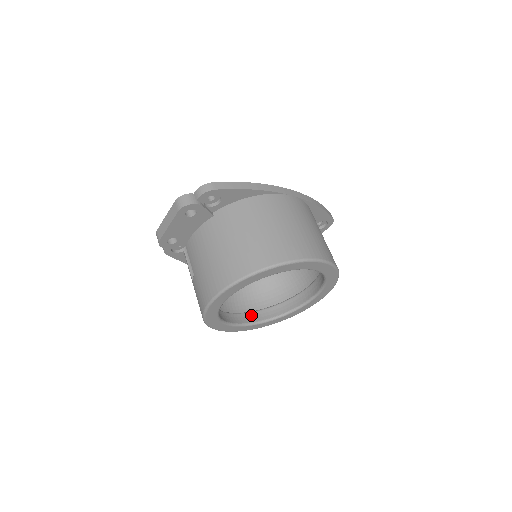
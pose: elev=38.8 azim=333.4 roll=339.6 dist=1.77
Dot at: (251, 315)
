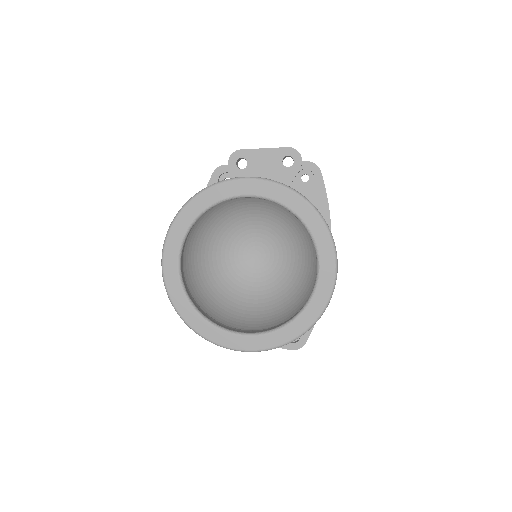
Dot at: (185, 281)
